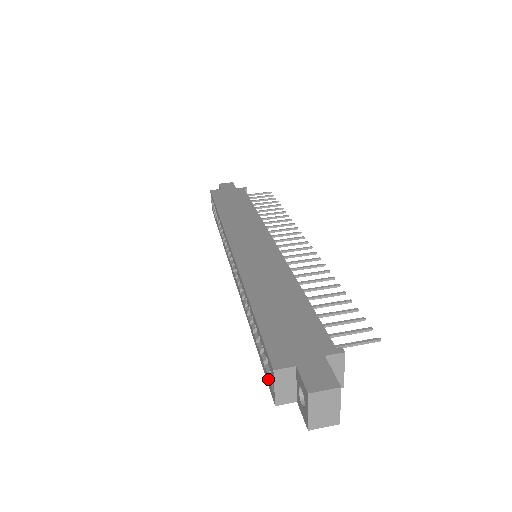
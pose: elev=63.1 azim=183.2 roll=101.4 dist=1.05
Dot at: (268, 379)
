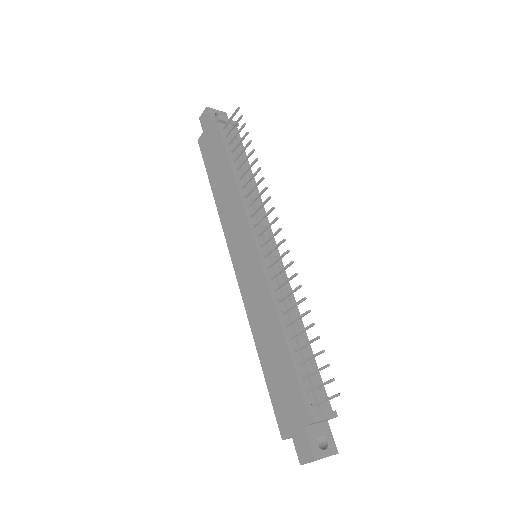
Dot at: occluded
